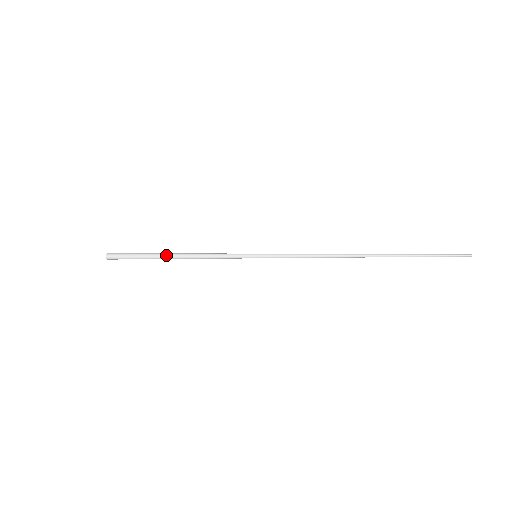
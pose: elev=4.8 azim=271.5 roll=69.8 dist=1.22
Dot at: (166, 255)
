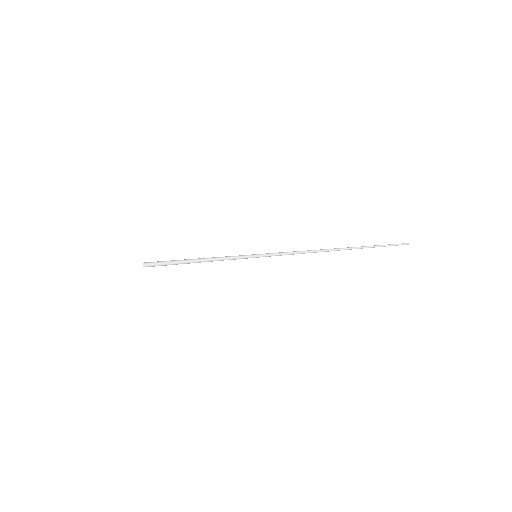
Dot at: (189, 260)
